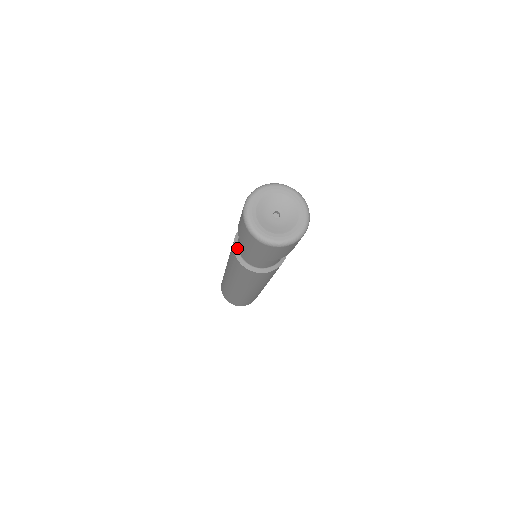
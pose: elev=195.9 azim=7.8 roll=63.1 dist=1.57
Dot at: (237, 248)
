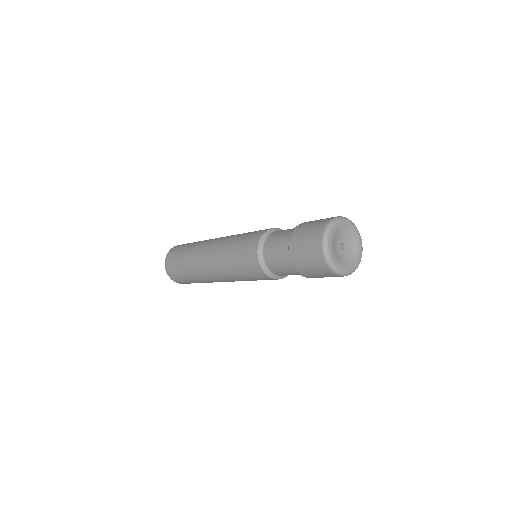
Dot at: (266, 237)
